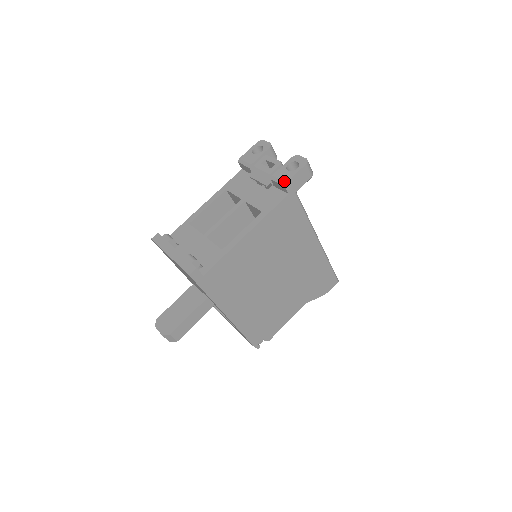
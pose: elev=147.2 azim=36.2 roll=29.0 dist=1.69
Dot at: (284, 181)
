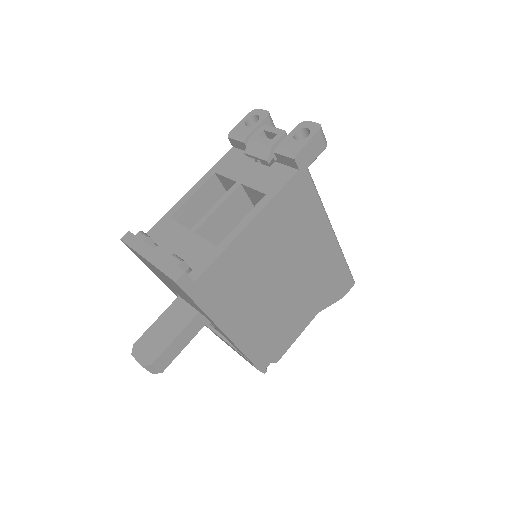
Dot at: (293, 152)
